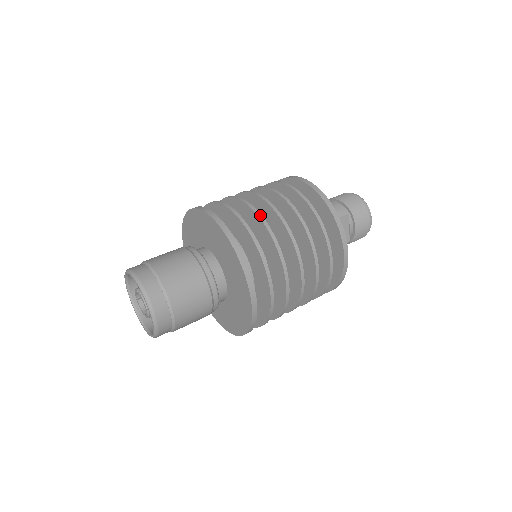
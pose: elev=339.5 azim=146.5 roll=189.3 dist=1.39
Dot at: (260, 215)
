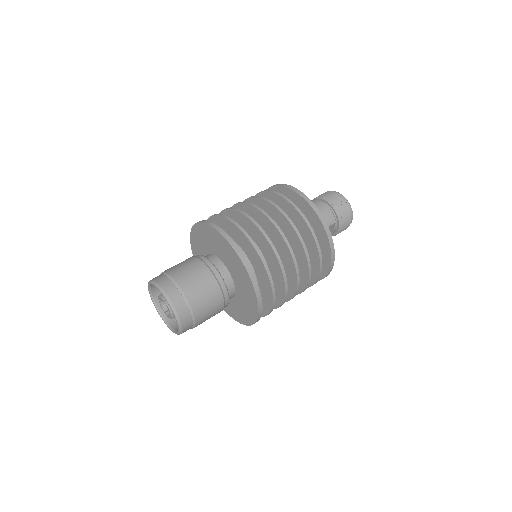
Dot at: (276, 252)
